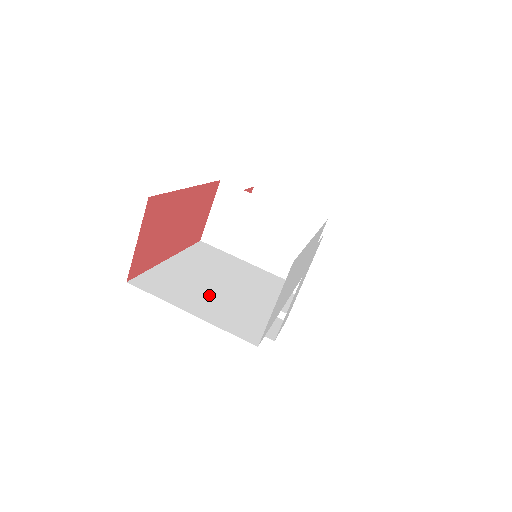
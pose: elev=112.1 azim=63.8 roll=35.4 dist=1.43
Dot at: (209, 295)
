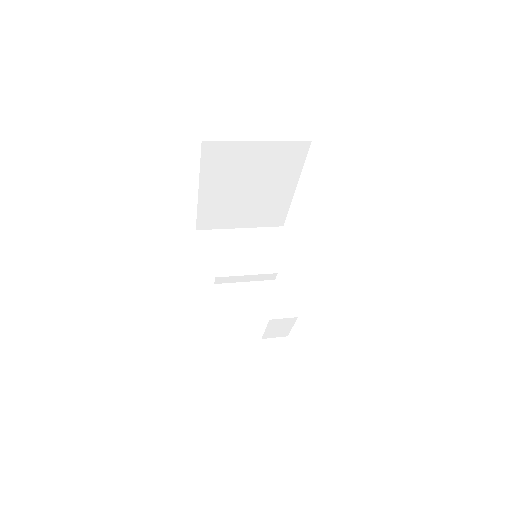
Dot at: occluded
